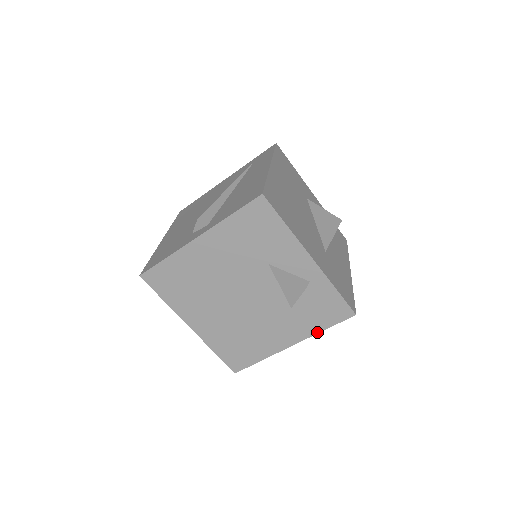
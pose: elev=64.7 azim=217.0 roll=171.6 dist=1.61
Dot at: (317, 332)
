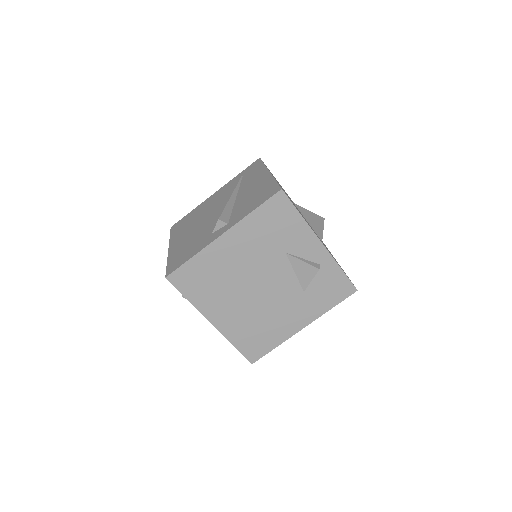
Dot at: (325, 311)
